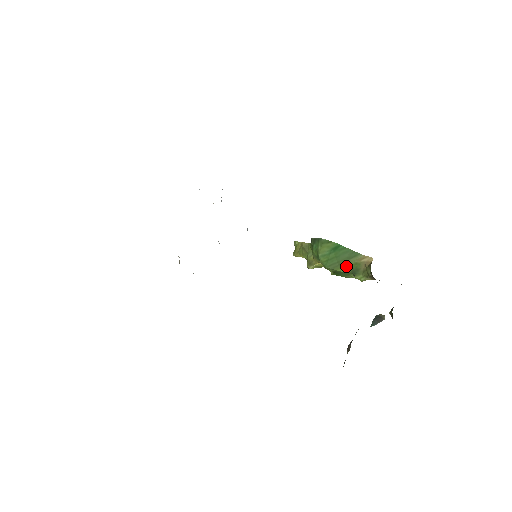
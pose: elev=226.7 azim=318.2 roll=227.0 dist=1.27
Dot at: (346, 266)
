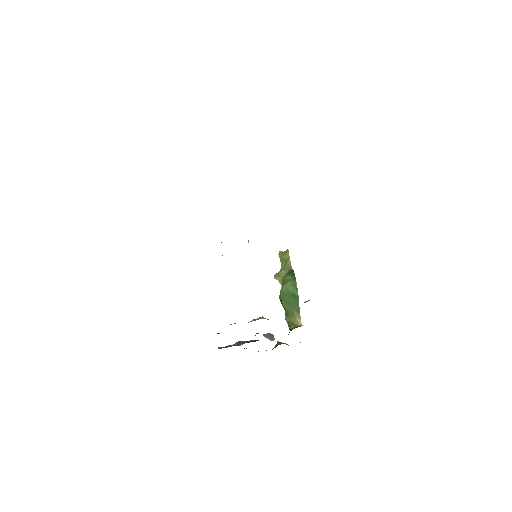
Dot at: (288, 307)
